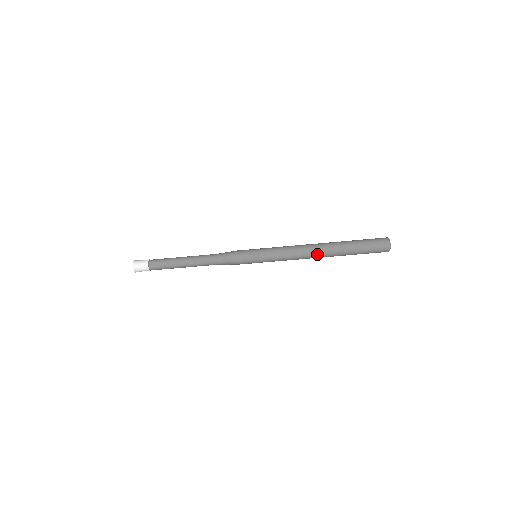
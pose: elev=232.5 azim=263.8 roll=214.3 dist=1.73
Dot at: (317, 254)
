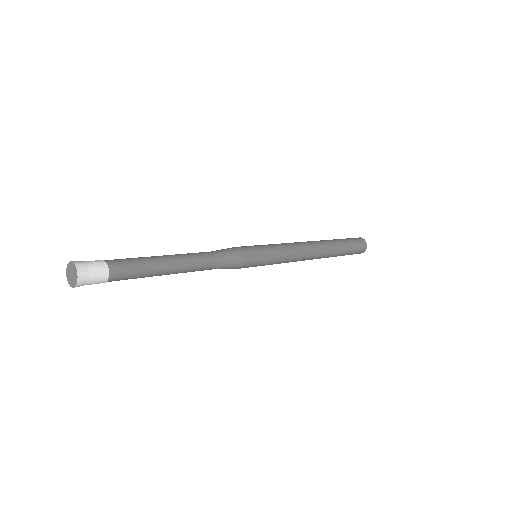
Dot at: occluded
